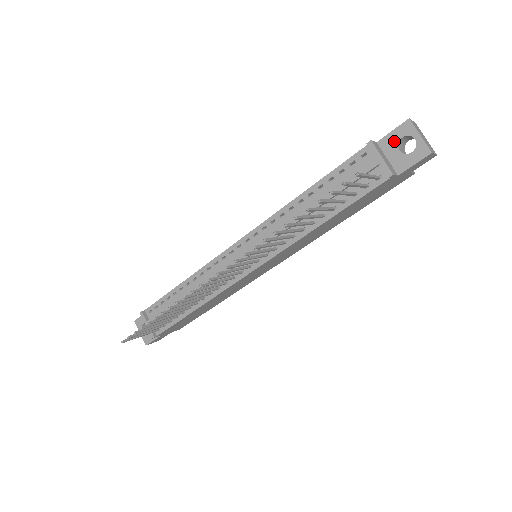
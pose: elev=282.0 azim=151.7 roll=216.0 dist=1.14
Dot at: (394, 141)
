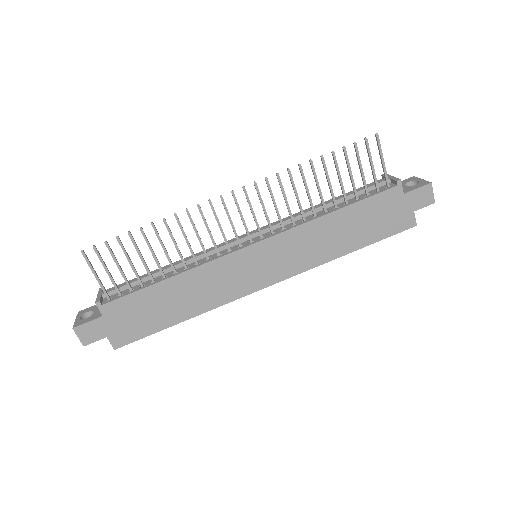
Dot at: (402, 184)
